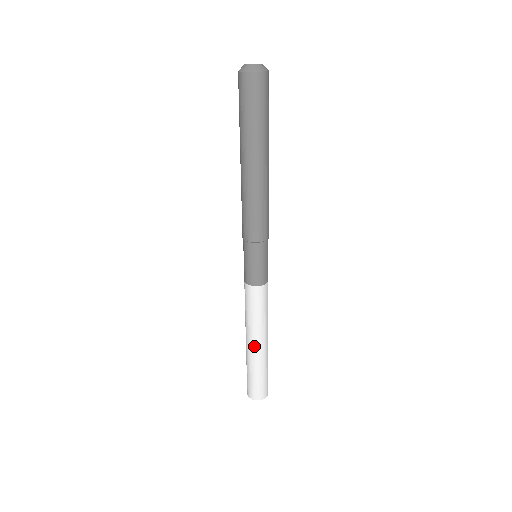
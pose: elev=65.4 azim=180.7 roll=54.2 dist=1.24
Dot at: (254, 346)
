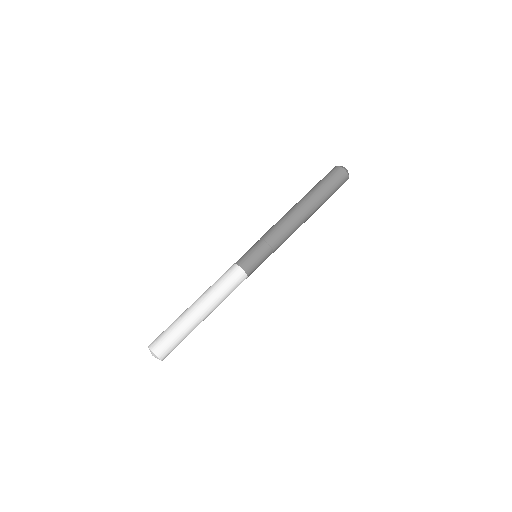
Dot at: (194, 303)
